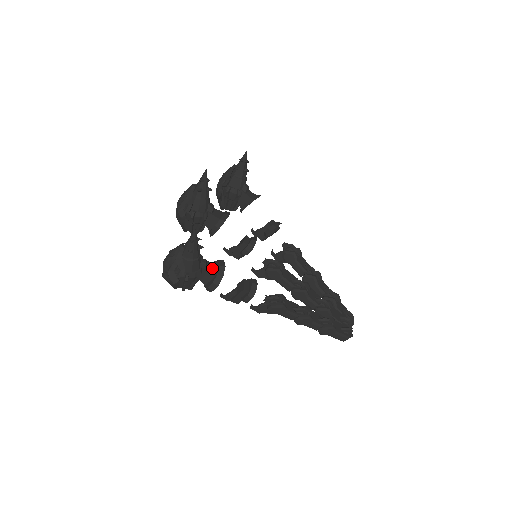
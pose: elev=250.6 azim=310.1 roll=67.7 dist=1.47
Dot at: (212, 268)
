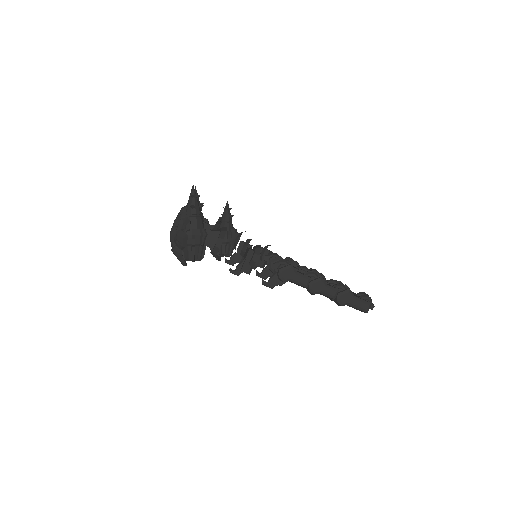
Dot at: (215, 230)
